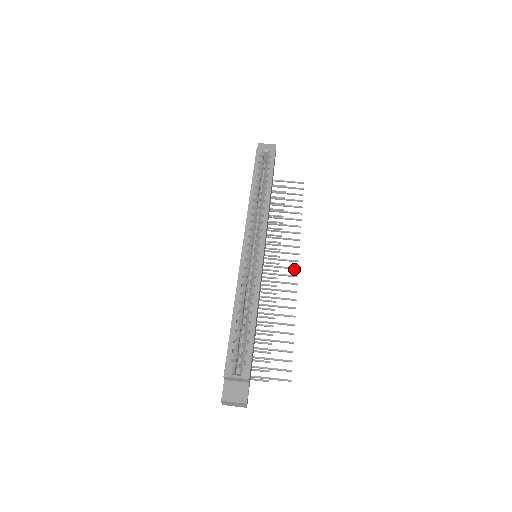
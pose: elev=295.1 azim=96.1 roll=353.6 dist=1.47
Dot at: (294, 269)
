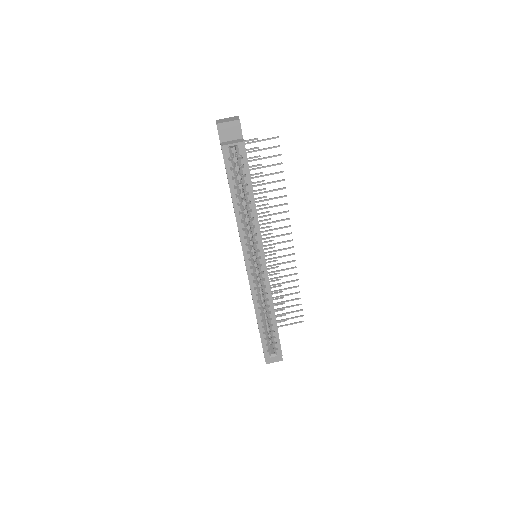
Dot at: (289, 241)
